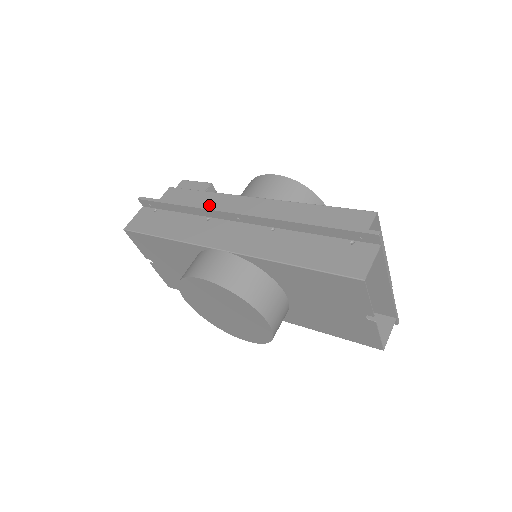
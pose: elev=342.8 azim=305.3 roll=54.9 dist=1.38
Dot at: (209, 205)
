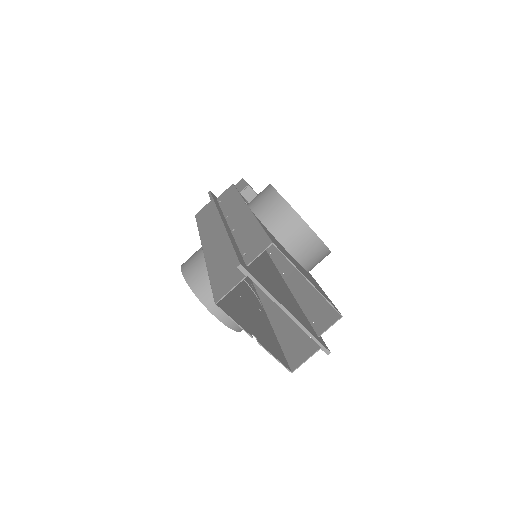
Dot at: (229, 206)
